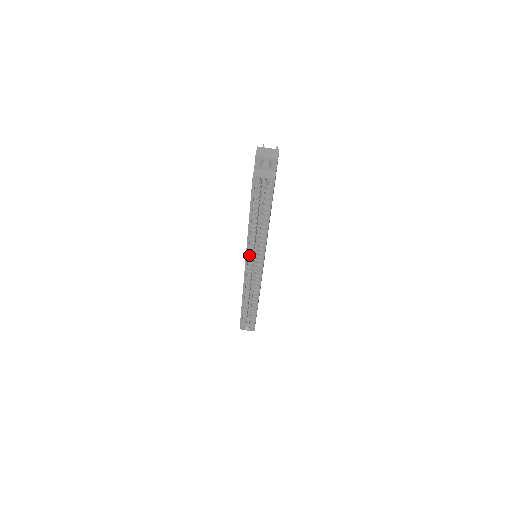
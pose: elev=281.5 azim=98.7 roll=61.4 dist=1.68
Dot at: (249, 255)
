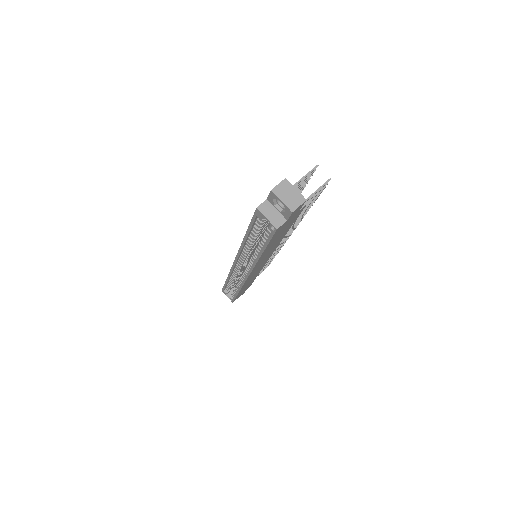
Dot at: occluded
